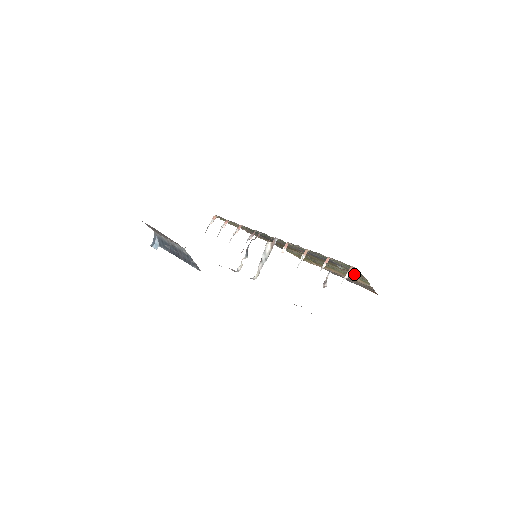
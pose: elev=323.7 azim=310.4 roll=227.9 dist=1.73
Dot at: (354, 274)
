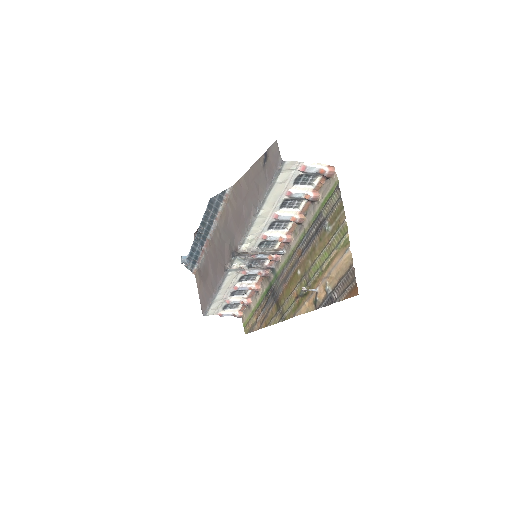
Dot at: (337, 230)
